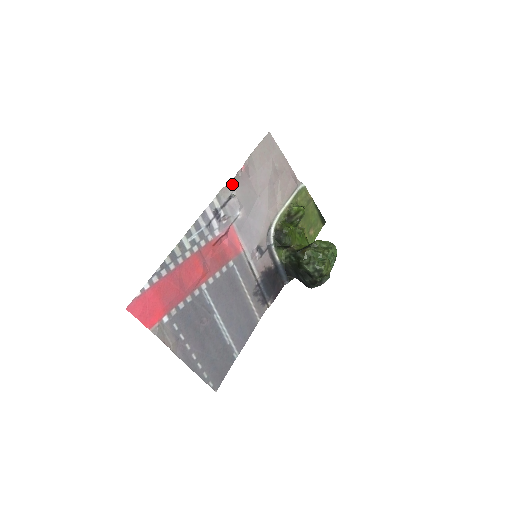
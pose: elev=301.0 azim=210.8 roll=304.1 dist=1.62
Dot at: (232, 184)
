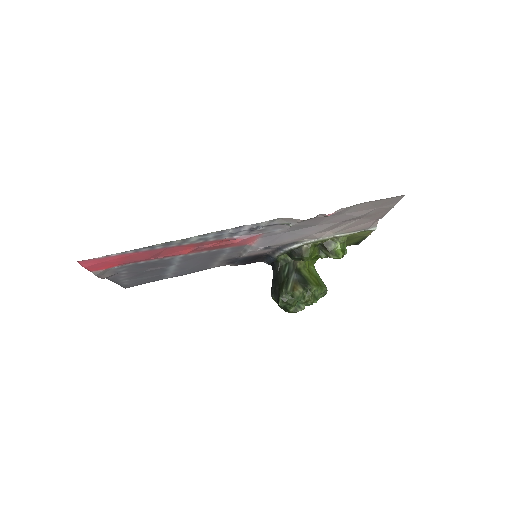
Dot at: (300, 221)
